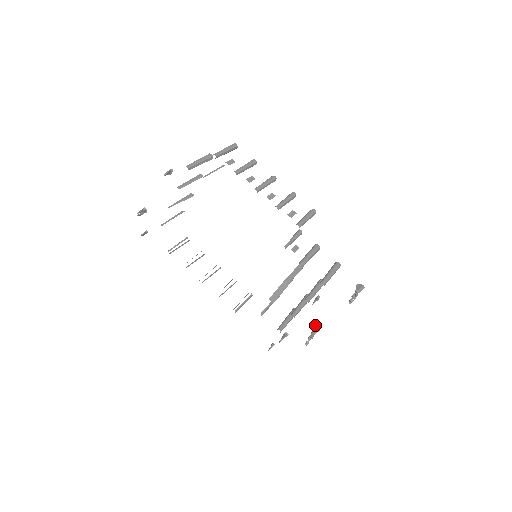
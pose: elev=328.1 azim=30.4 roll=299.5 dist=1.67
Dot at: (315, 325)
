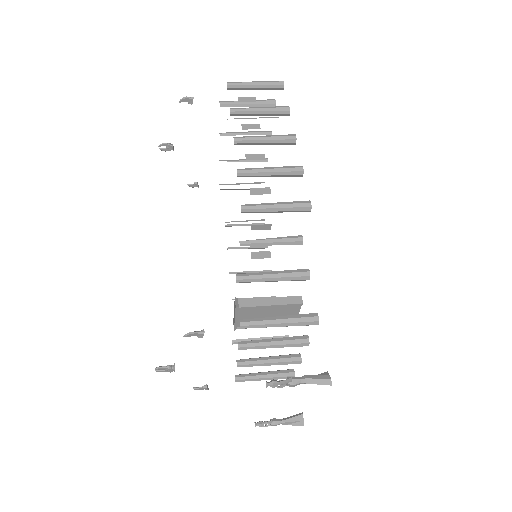
Dot at: occluded
